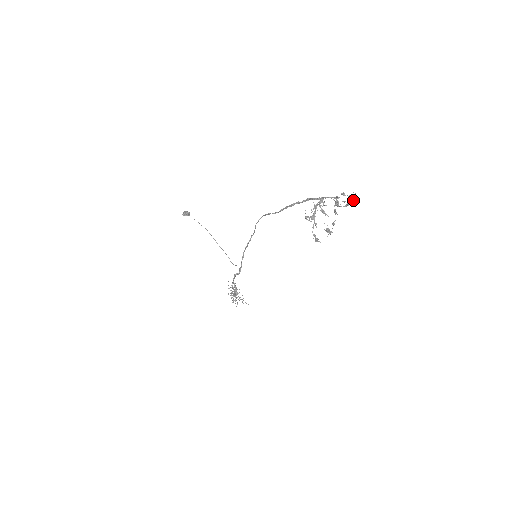
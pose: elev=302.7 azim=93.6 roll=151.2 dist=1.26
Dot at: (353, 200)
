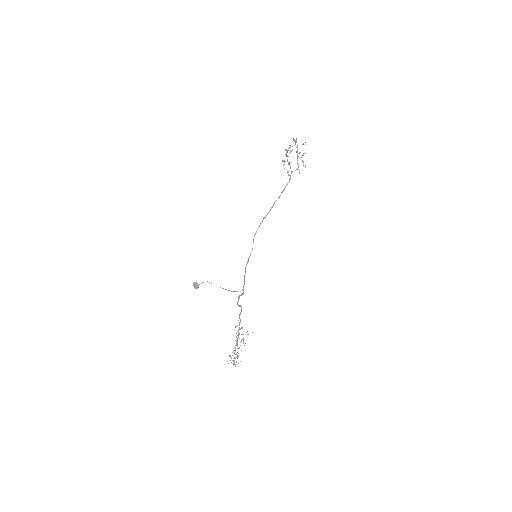
Dot at: (305, 153)
